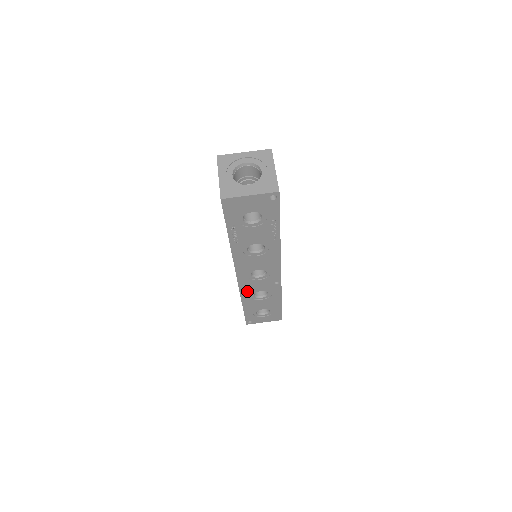
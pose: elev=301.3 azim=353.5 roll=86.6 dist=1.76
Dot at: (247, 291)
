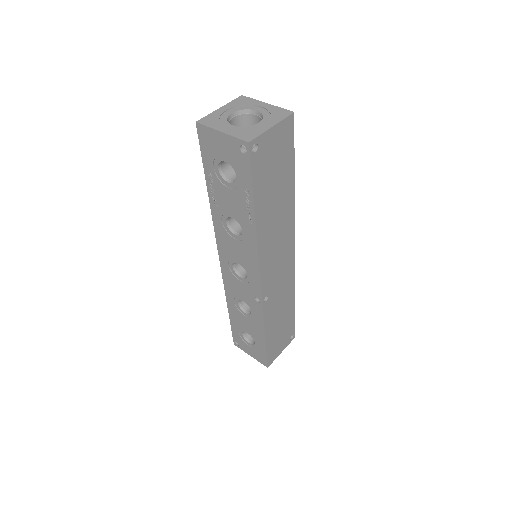
Dot at: (231, 290)
